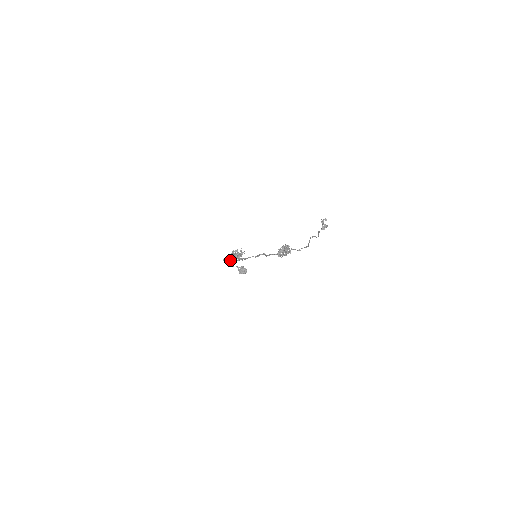
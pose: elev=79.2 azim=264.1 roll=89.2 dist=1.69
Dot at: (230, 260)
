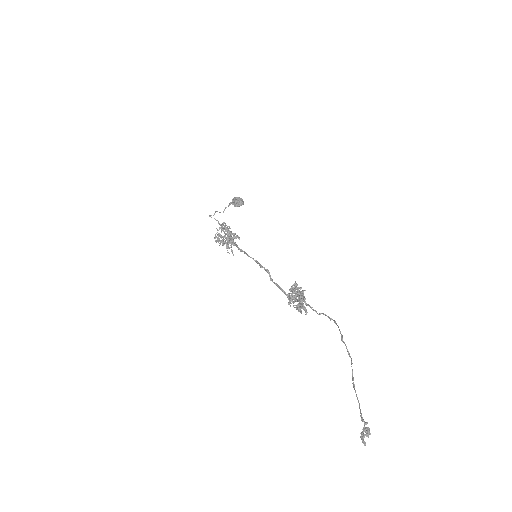
Dot at: (219, 241)
